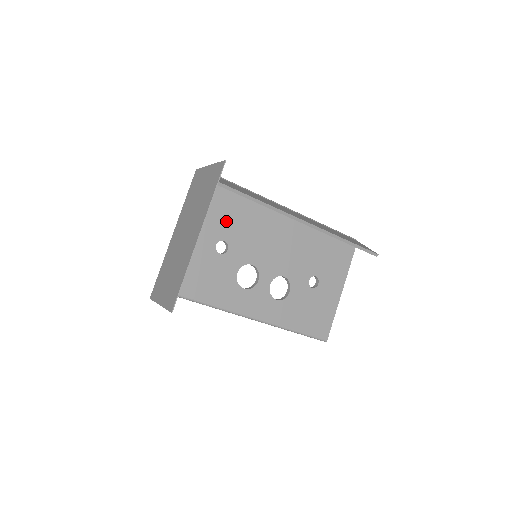
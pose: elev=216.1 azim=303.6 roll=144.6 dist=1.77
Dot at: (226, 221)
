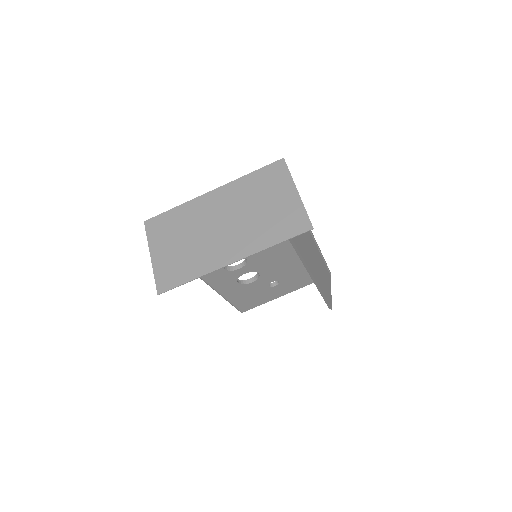
Dot at: occluded
